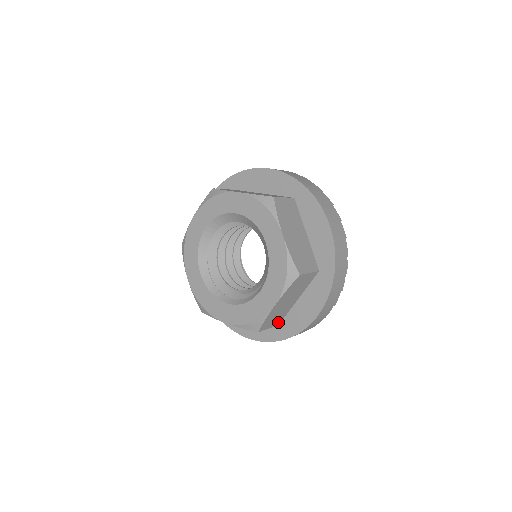
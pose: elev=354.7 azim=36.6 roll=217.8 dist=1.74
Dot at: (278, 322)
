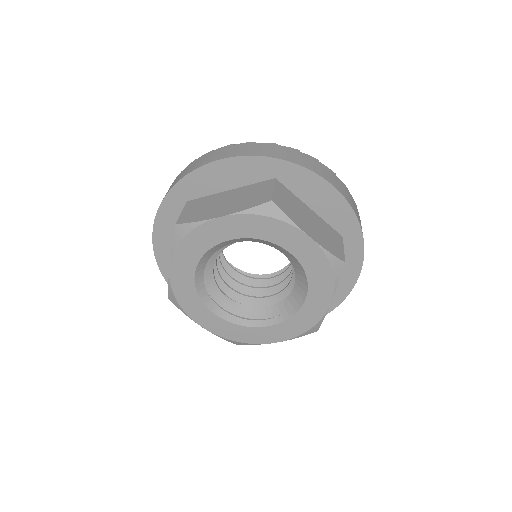
Dot at: occluded
